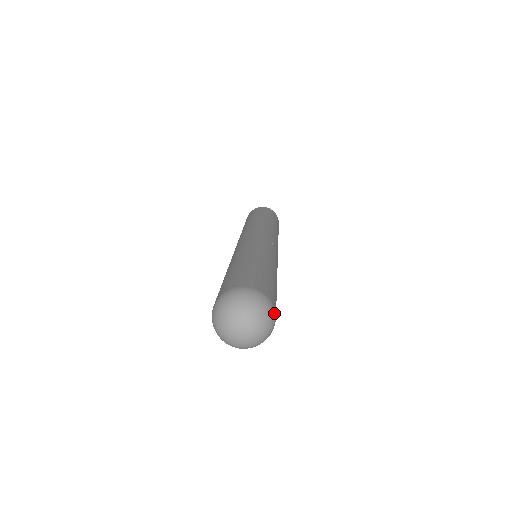
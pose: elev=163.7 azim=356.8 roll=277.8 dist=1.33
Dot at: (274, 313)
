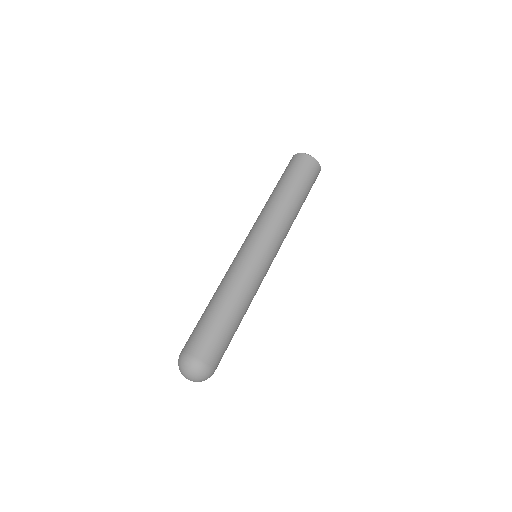
Dot at: occluded
